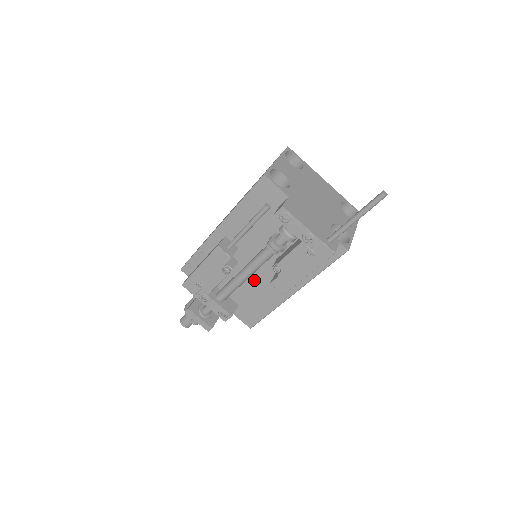
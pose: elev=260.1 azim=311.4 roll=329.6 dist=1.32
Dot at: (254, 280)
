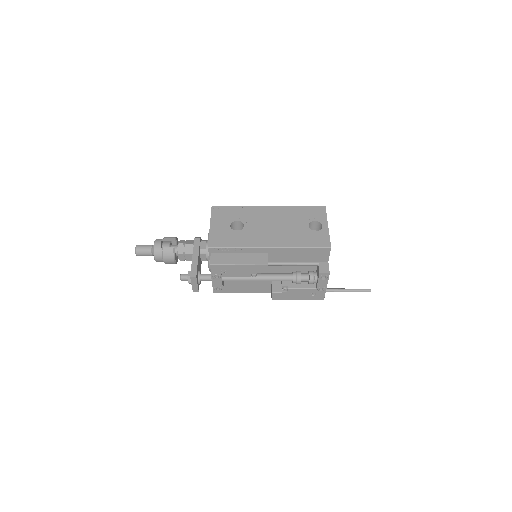
Dot at: occluded
